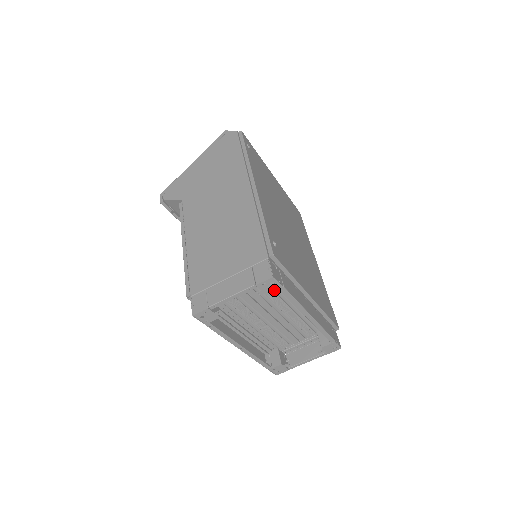
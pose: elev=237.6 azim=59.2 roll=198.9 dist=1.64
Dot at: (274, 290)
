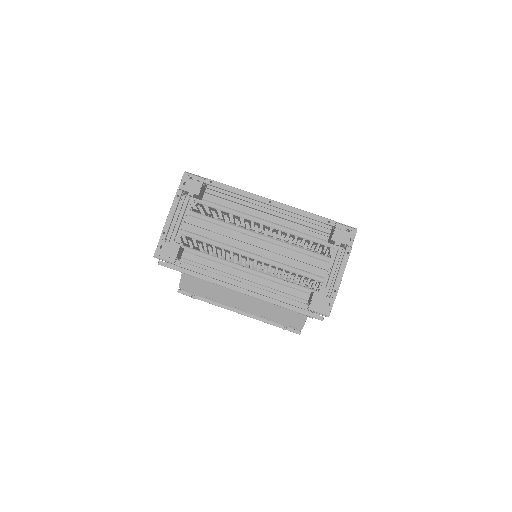
Dot at: (199, 186)
